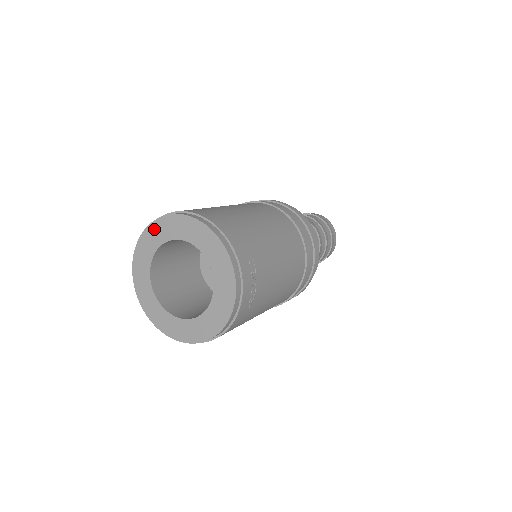
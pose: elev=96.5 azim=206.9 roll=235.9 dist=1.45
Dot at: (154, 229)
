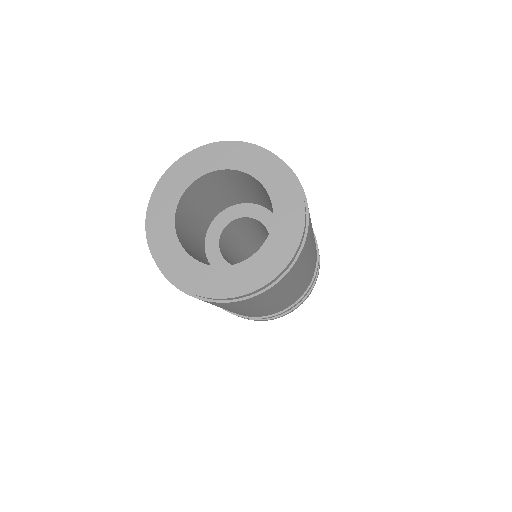
Dot at: (155, 208)
